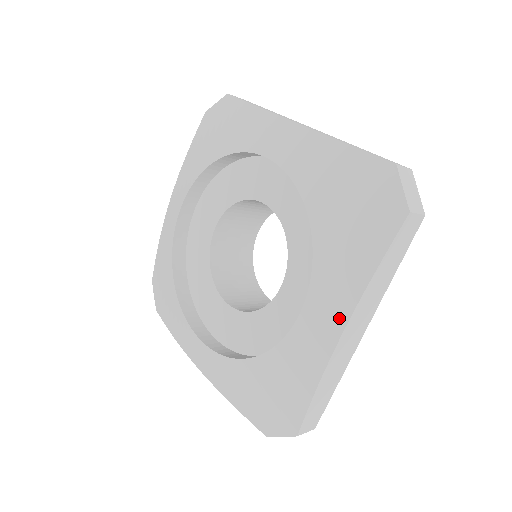
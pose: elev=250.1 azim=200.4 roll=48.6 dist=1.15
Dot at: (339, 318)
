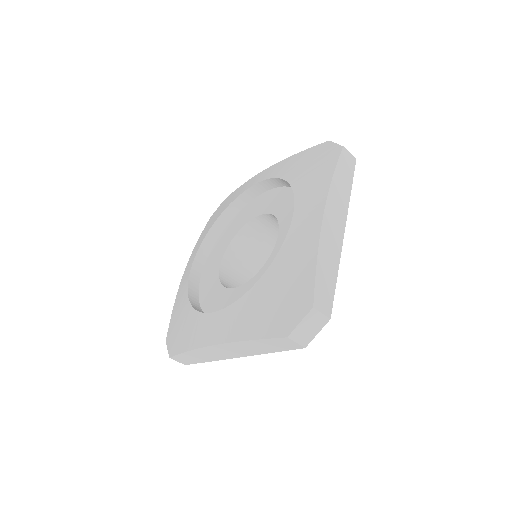
Dot at: (220, 337)
